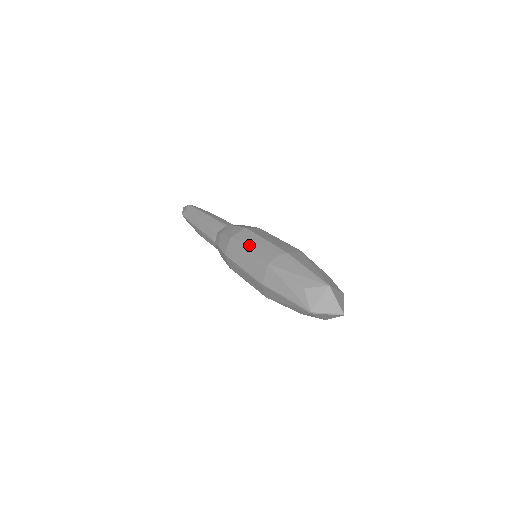
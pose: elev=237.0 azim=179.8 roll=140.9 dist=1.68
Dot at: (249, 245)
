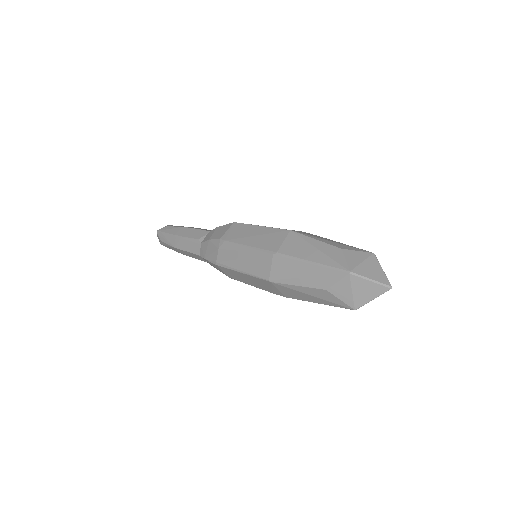
Dot at: occluded
